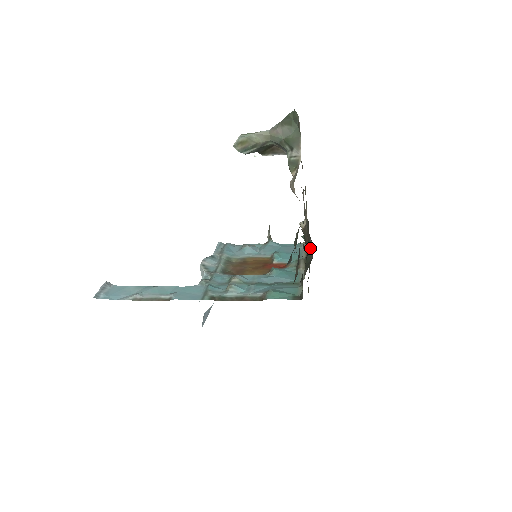
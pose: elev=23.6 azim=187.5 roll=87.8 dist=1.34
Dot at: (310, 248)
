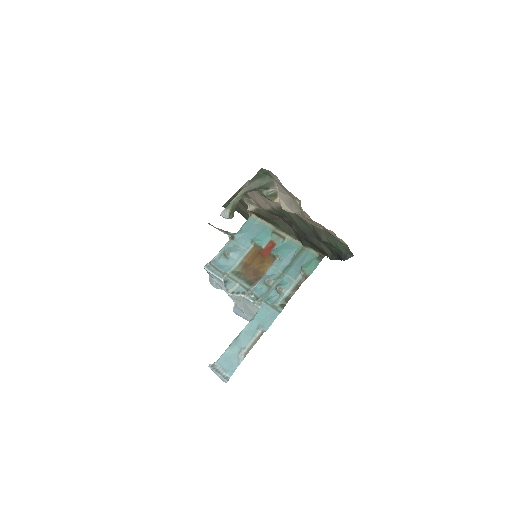
Dot at: (278, 220)
